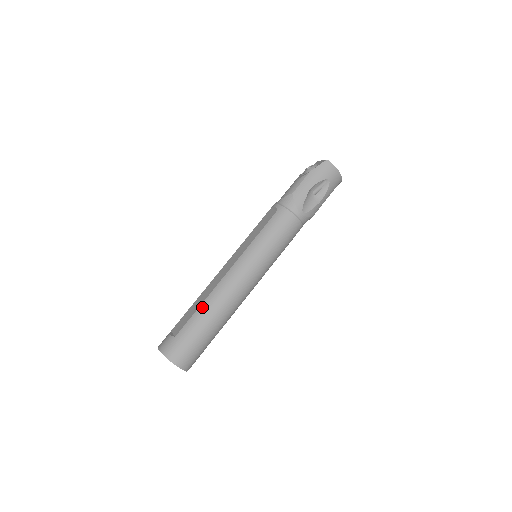
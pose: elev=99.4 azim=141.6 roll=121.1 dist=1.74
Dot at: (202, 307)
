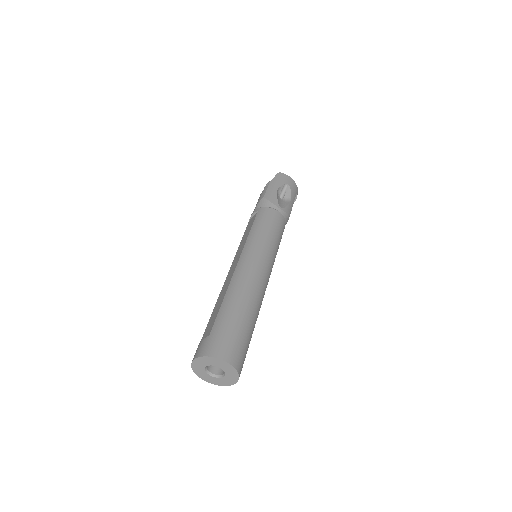
Dot at: (226, 298)
